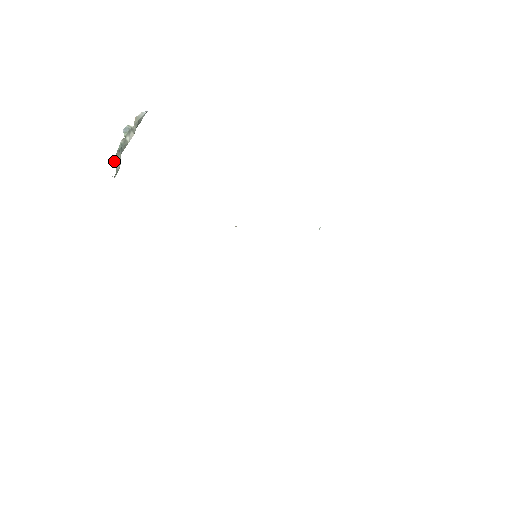
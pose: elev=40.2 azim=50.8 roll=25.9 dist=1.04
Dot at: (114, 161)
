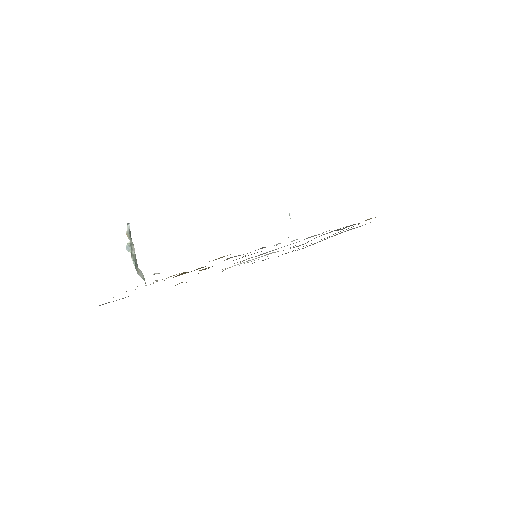
Dot at: occluded
